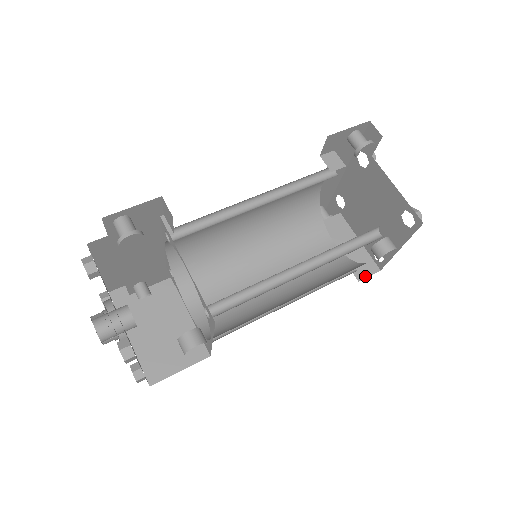
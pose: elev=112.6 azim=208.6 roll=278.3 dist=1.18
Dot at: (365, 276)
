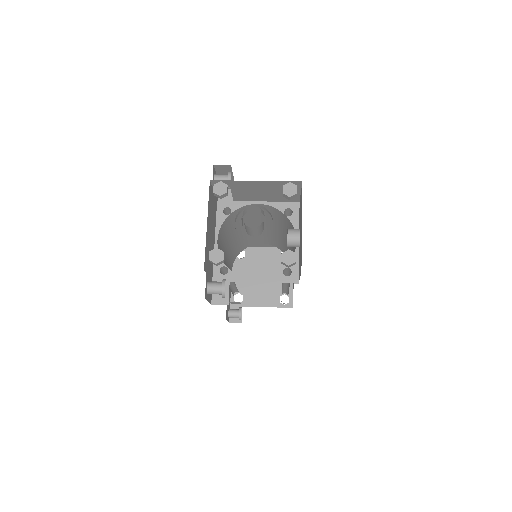
Dot at: occluded
